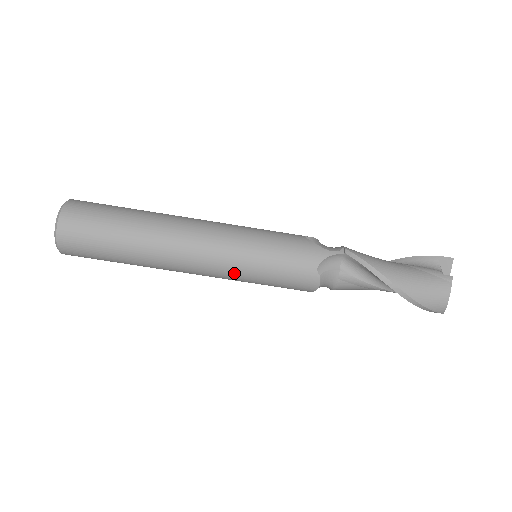
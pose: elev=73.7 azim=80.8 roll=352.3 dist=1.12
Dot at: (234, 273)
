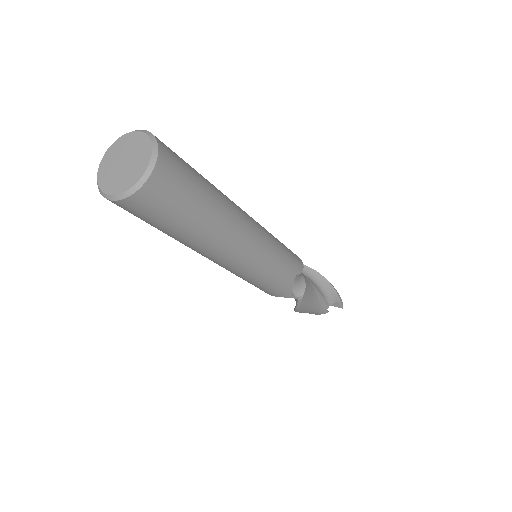
Dot at: occluded
